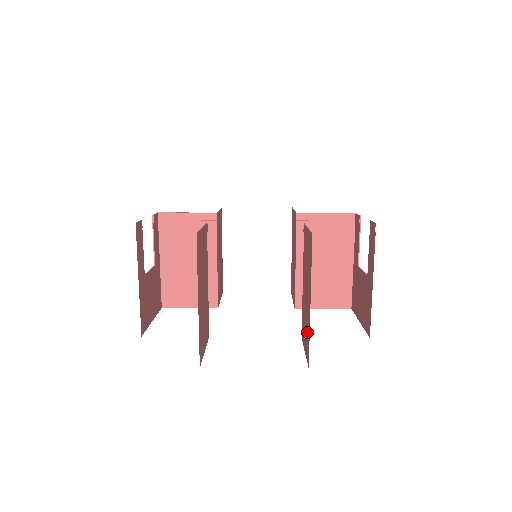
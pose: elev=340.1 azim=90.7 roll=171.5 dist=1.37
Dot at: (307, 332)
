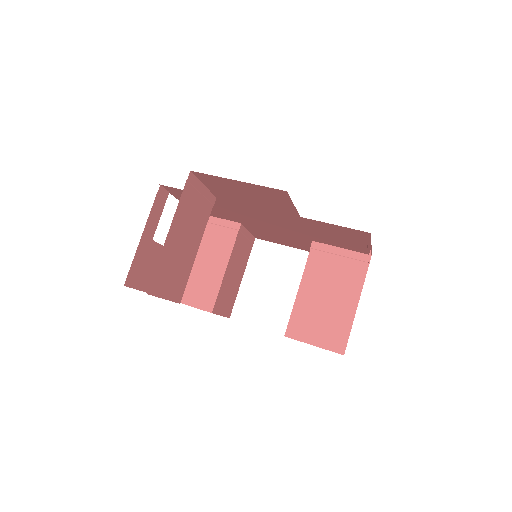
Dot at: occluded
